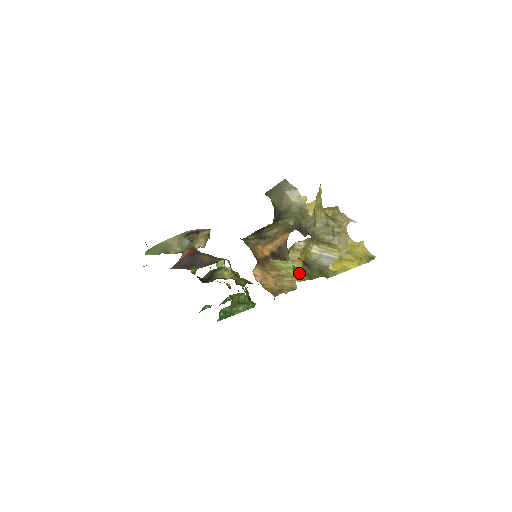
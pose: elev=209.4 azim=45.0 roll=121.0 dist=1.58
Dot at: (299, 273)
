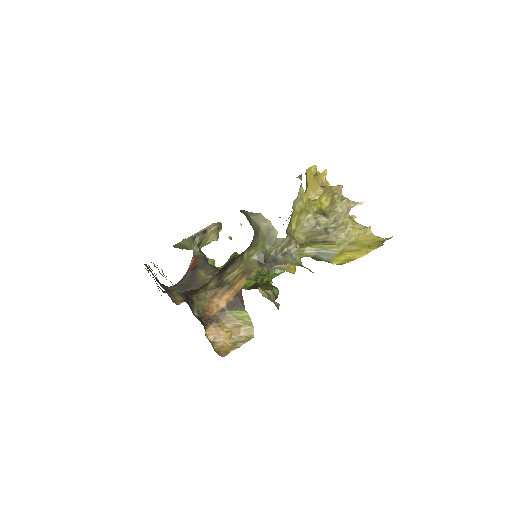
Dot at: occluded
